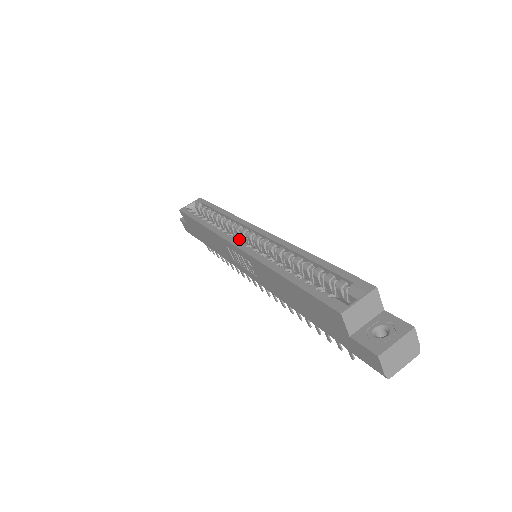
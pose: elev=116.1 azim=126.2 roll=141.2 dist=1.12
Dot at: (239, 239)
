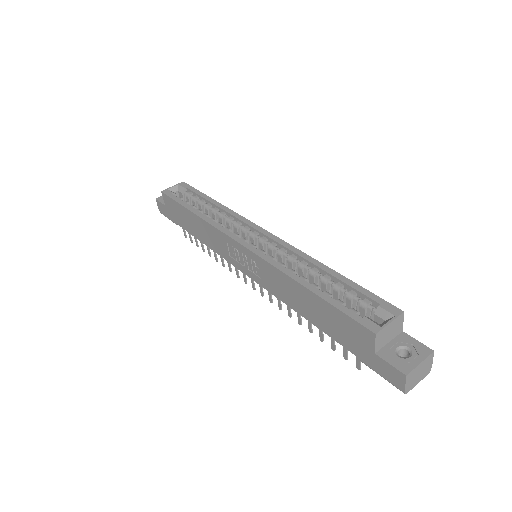
Dot at: (243, 238)
